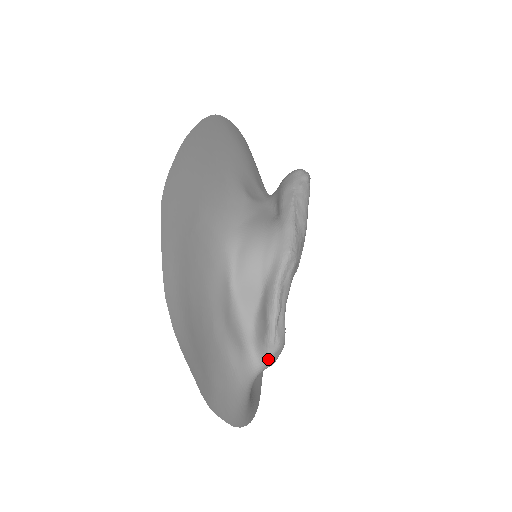
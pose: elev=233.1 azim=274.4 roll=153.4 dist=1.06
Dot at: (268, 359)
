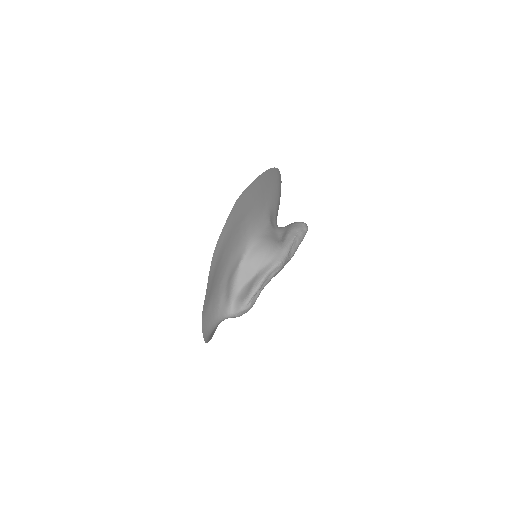
Dot at: (239, 312)
